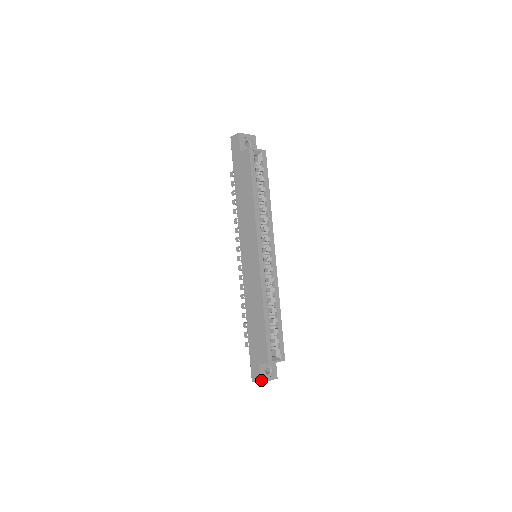
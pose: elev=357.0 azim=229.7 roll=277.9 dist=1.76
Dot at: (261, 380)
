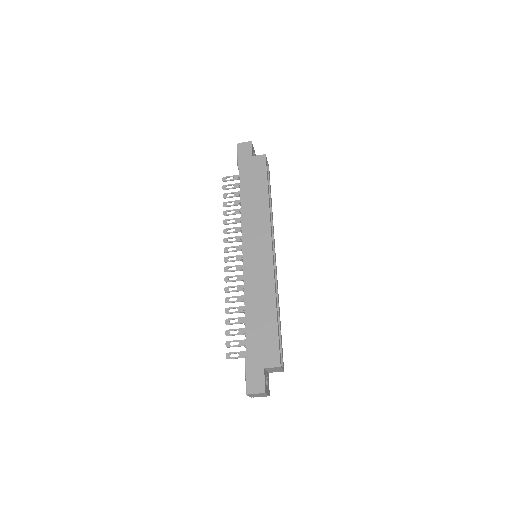
Dot at: (265, 389)
